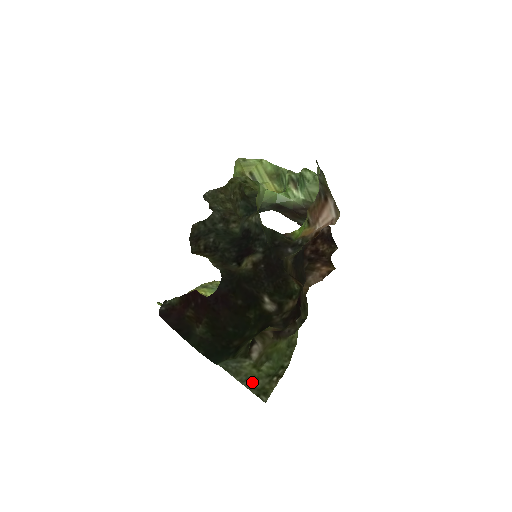
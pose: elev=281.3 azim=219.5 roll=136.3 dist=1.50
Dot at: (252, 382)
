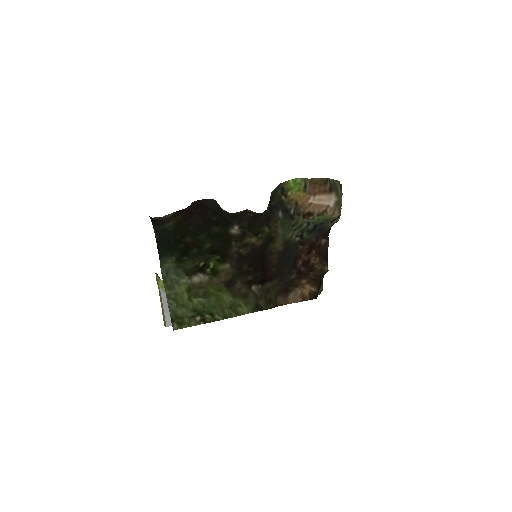
Dot at: (176, 305)
